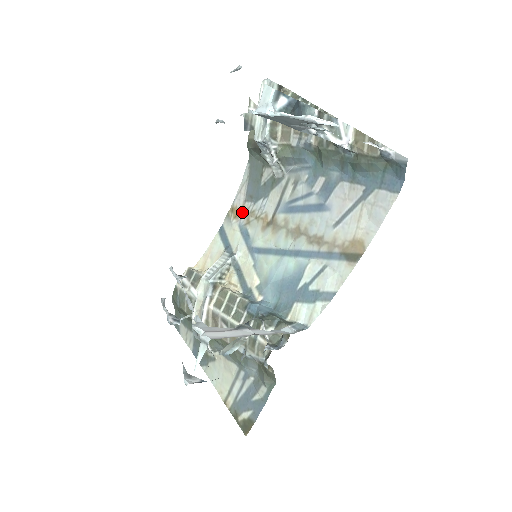
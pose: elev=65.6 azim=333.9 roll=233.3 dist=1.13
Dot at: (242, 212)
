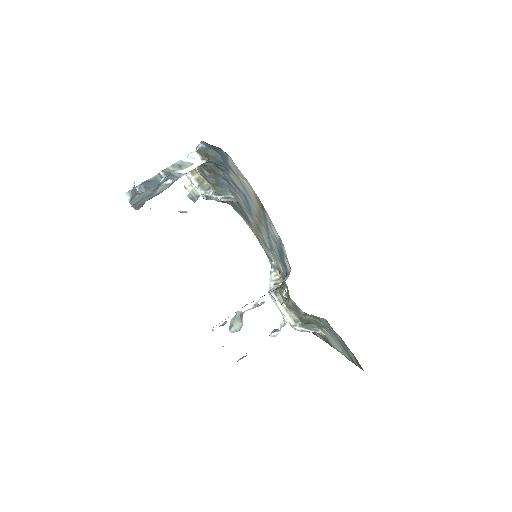
Dot at: (257, 235)
